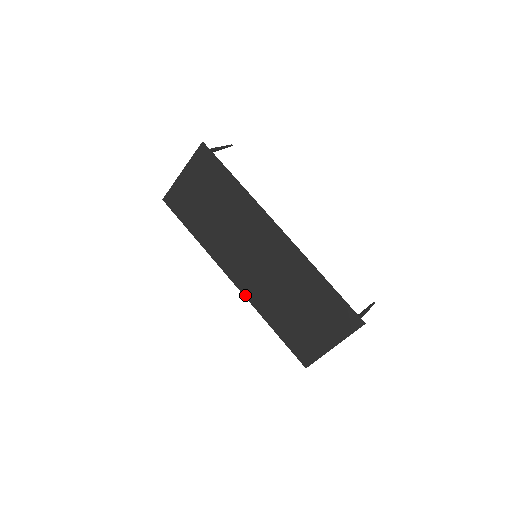
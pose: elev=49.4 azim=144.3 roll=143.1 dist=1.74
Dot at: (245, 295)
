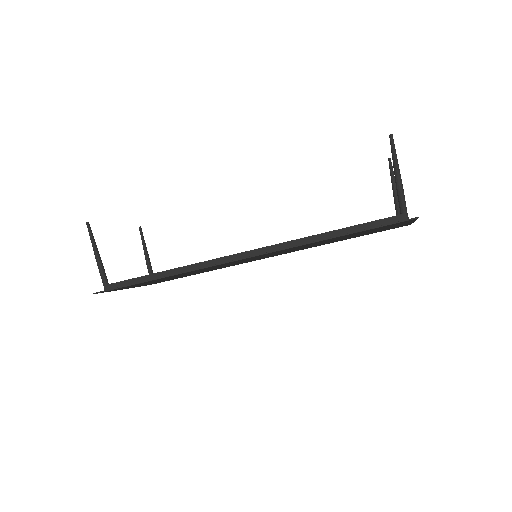
Dot at: occluded
